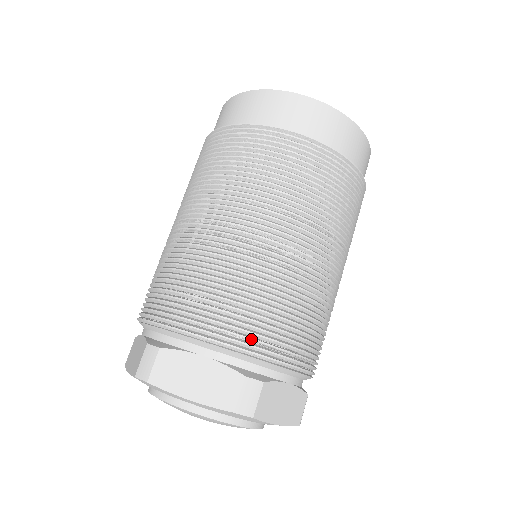
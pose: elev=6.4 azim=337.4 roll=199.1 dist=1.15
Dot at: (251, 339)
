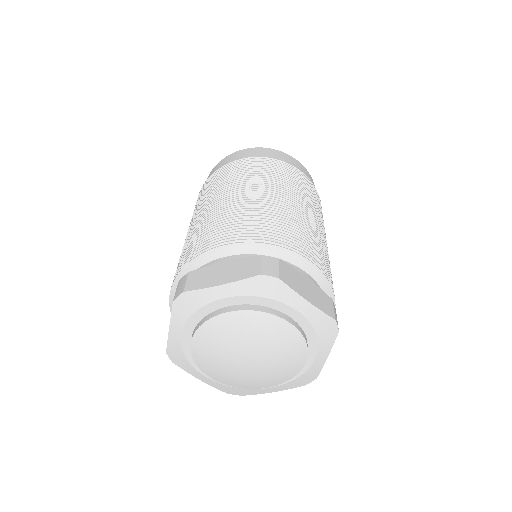
Dot at: (257, 237)
